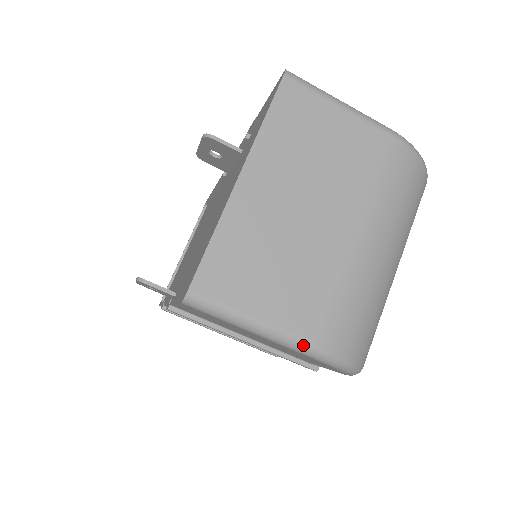
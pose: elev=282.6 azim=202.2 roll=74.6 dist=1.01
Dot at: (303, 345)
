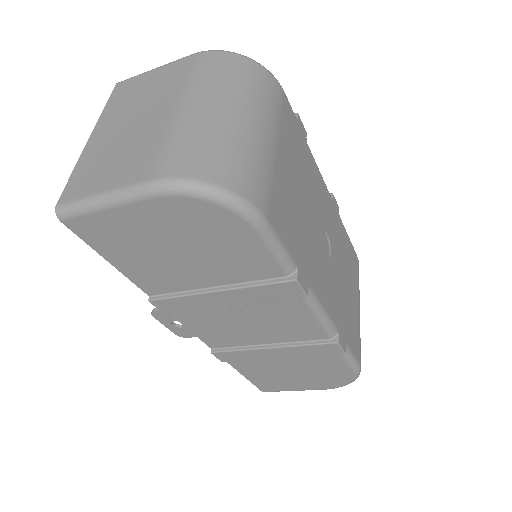
Dot at: (140, 187)
